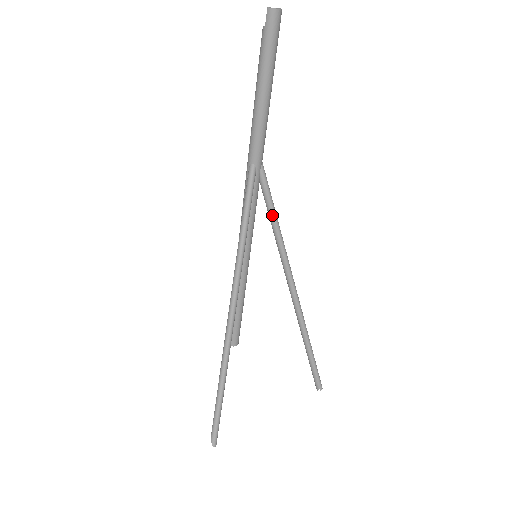
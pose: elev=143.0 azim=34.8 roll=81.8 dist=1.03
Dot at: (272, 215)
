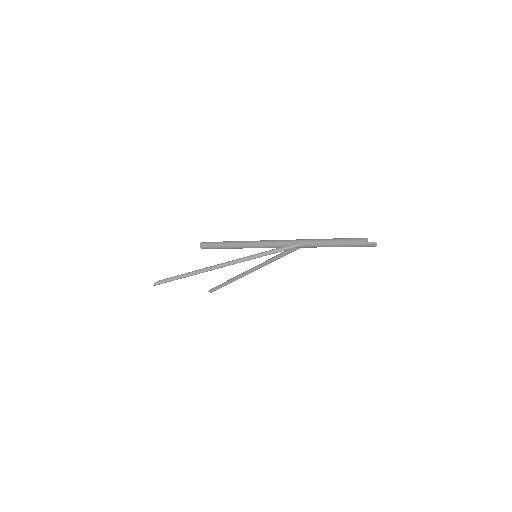
Dot at: (281, 257)
